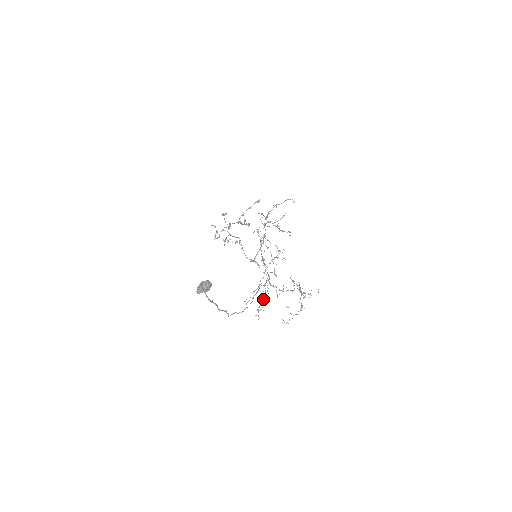
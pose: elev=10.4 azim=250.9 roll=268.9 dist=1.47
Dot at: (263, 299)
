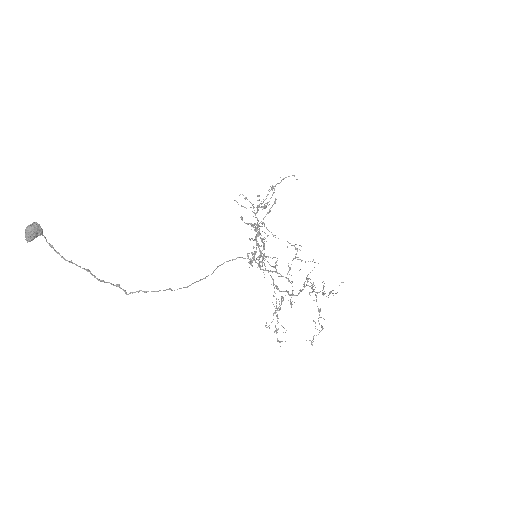
Dot at: occluded
